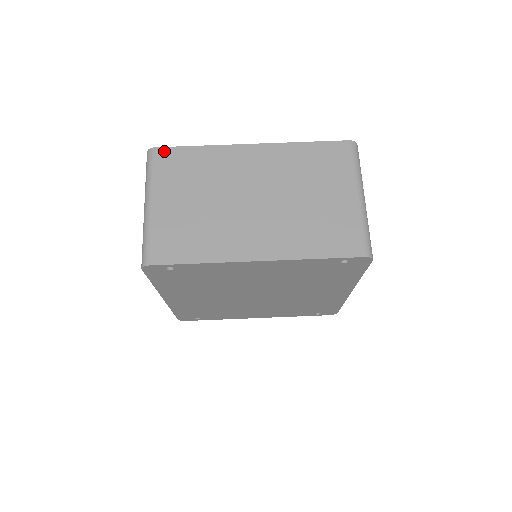
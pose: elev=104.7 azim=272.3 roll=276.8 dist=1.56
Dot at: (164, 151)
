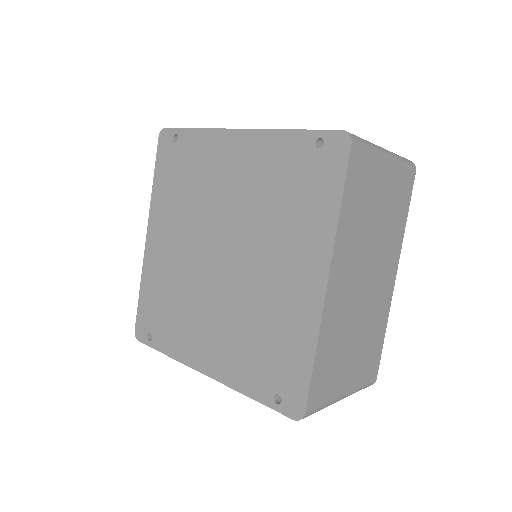
Dot at: occluded
